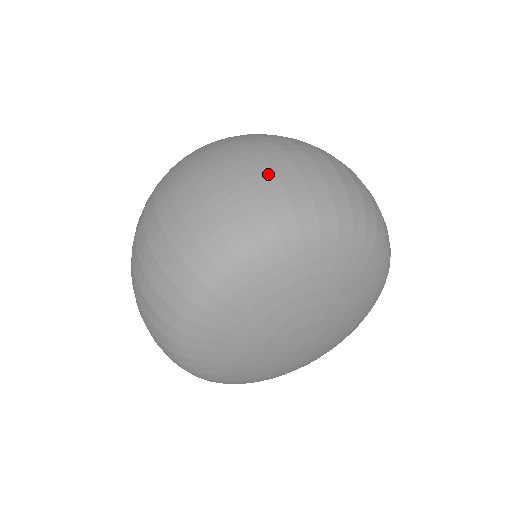
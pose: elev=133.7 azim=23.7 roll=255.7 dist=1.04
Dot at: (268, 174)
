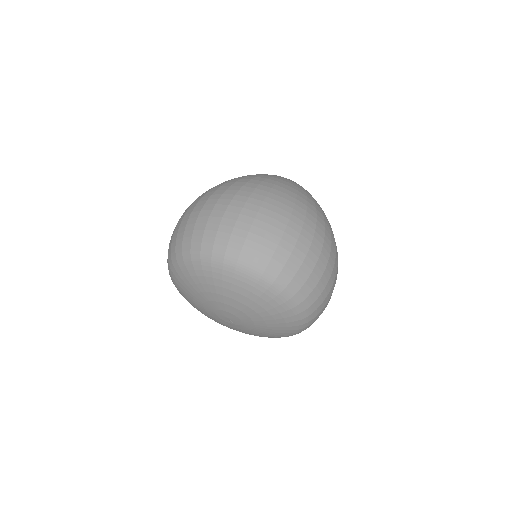
Dot at: (194, 220)
